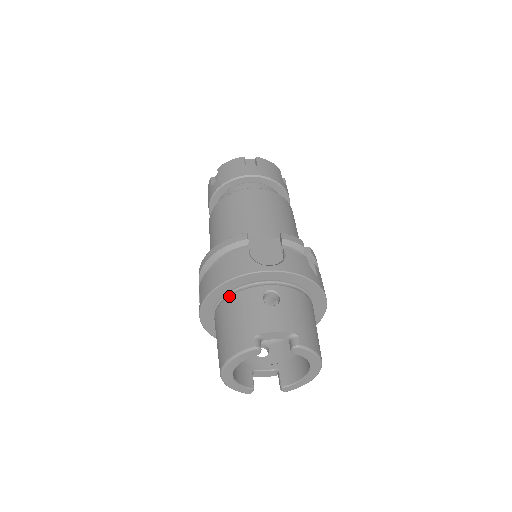
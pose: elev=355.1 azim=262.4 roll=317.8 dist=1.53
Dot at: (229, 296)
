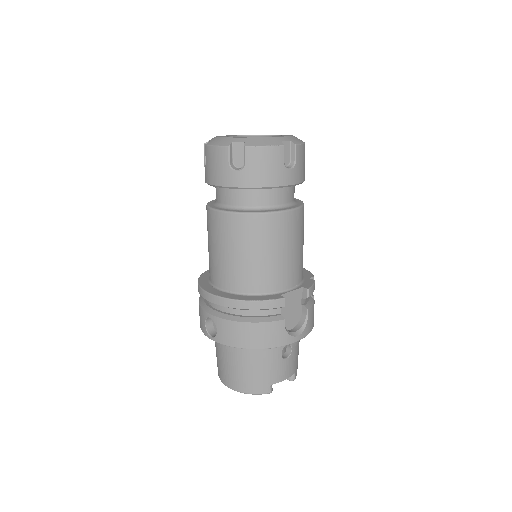
Dot at: occluded
